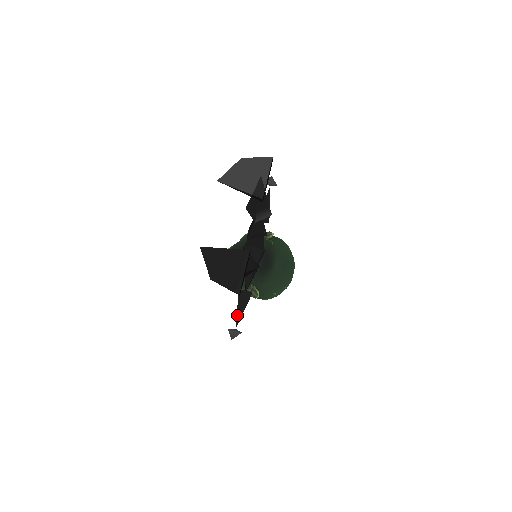
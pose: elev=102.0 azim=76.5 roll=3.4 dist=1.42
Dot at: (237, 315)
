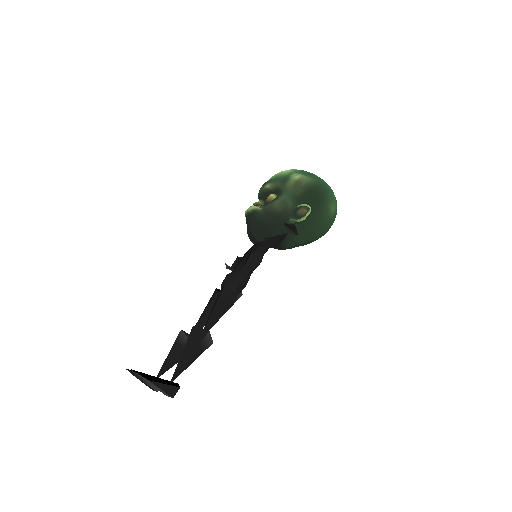
Dot at: (232, 266)
